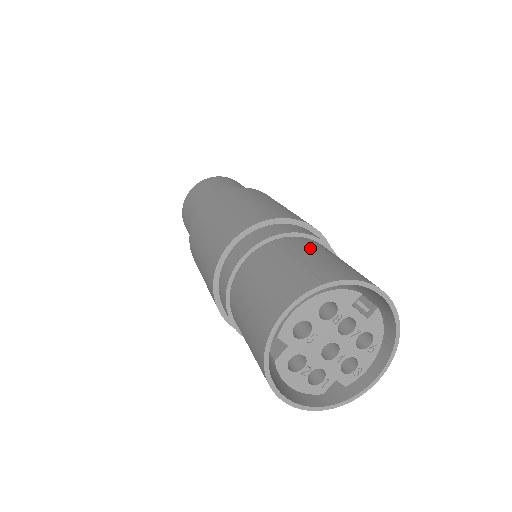
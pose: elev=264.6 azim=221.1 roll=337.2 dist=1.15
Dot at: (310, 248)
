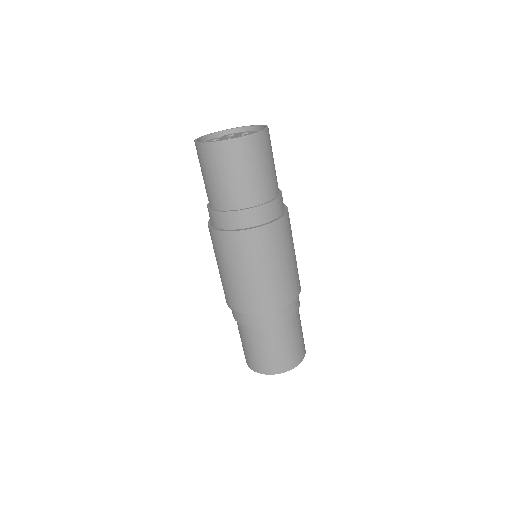
Dot at: (295, 331)
